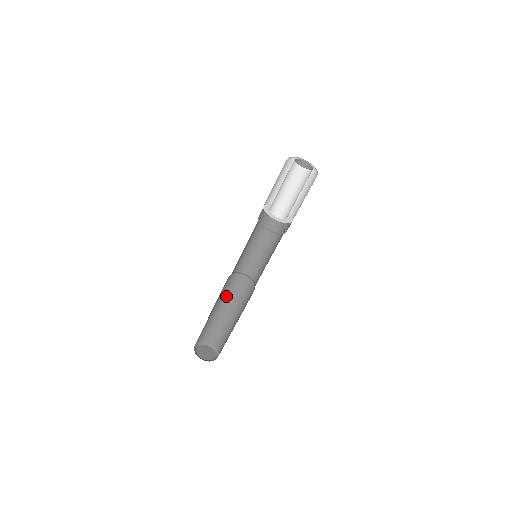
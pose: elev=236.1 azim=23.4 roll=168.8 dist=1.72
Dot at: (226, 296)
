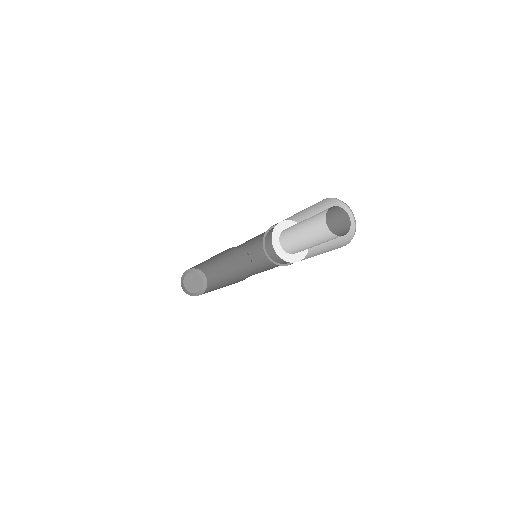
Dot at: (222, 255)
